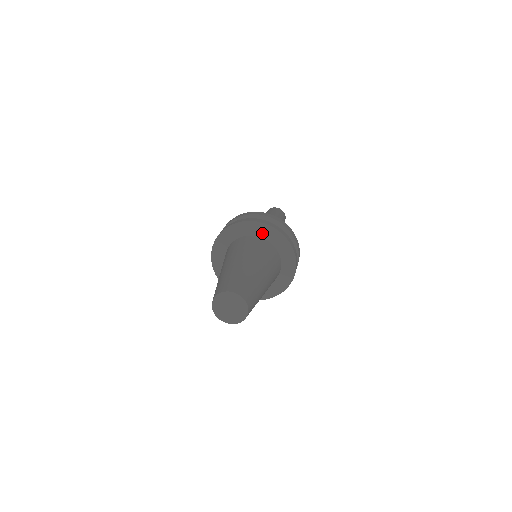
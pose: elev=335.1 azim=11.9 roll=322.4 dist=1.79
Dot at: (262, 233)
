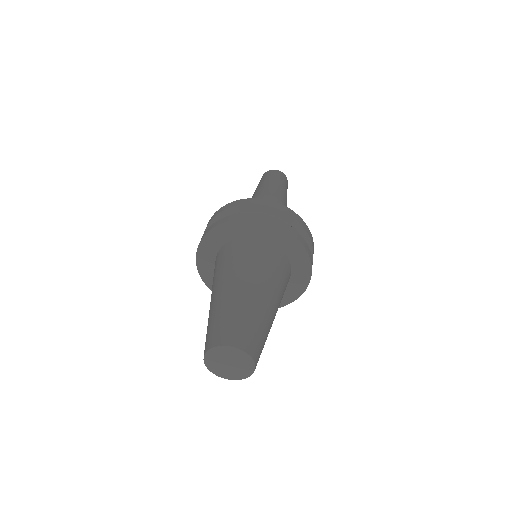
Dot at: (257, 232)
